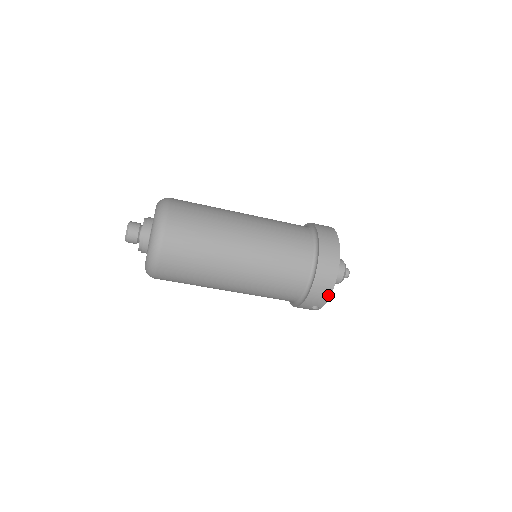
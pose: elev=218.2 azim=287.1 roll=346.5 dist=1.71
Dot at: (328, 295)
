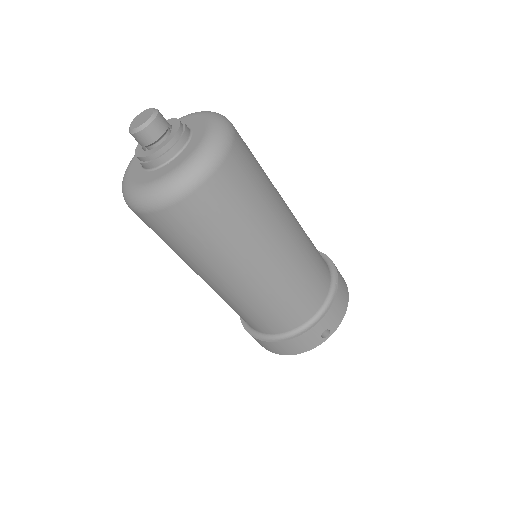
Dot at: (344, 311)
